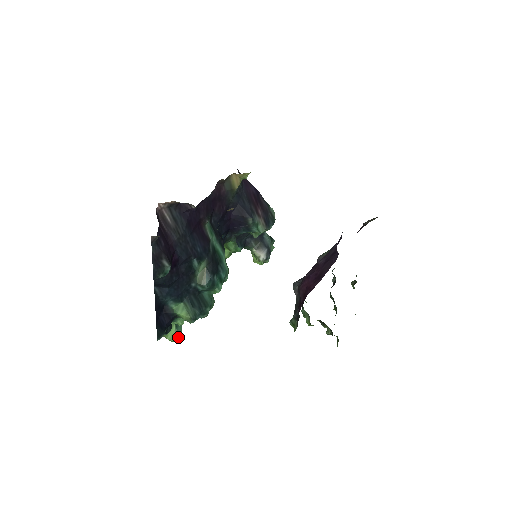
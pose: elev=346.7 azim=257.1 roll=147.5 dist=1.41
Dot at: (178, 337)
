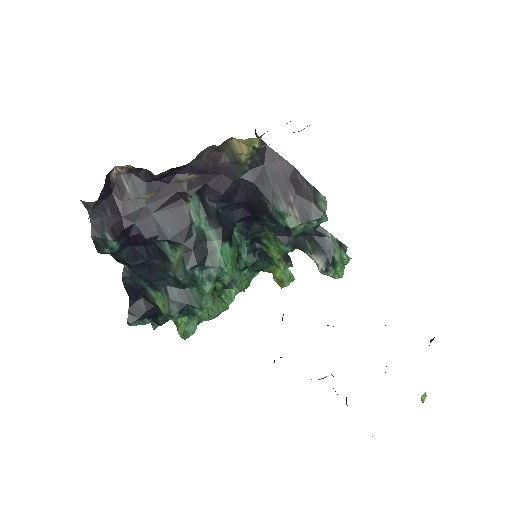
Dot at: (188, 335)
